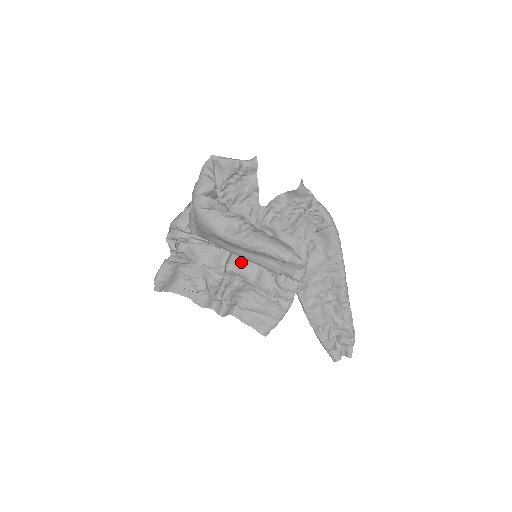
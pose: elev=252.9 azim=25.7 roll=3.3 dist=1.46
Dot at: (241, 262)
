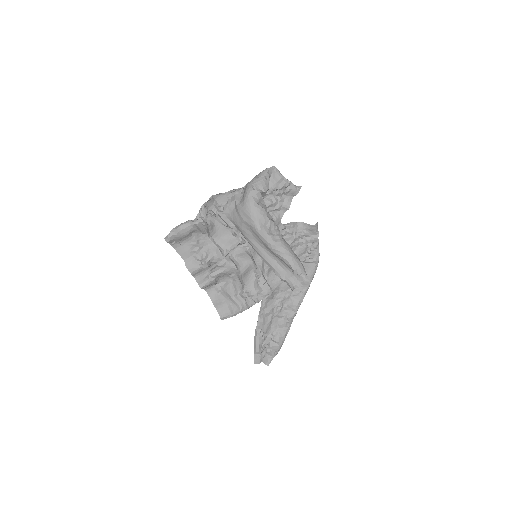
Dot at: (241, 254)
